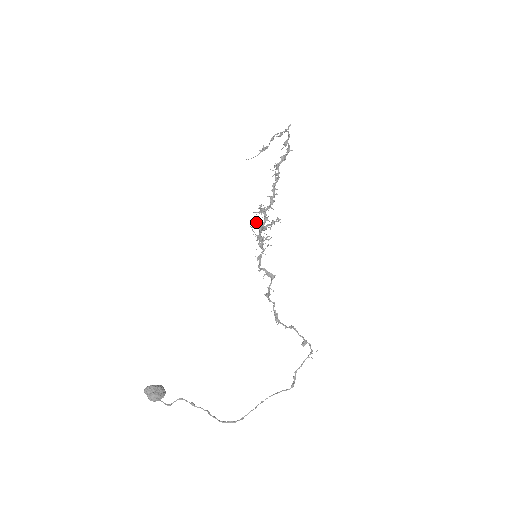
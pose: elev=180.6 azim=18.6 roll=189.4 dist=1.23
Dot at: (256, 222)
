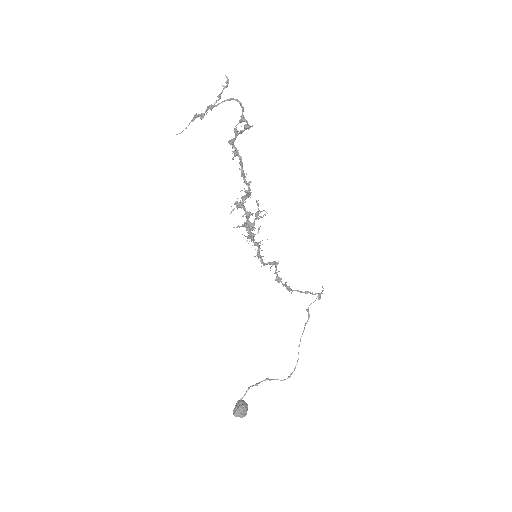
Dot at: (242, 225)
